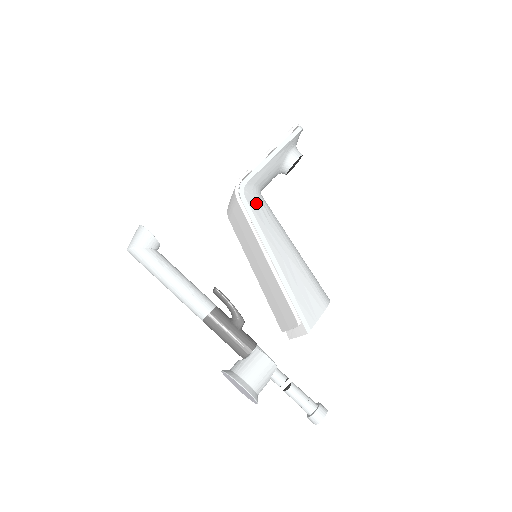
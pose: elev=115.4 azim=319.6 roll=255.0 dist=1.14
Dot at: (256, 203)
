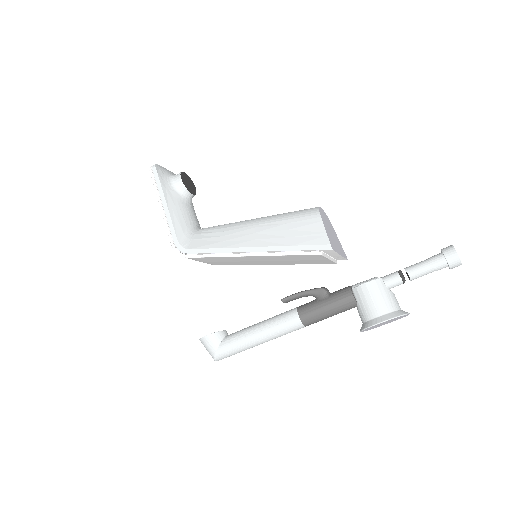
Dot at: (199, 240)
